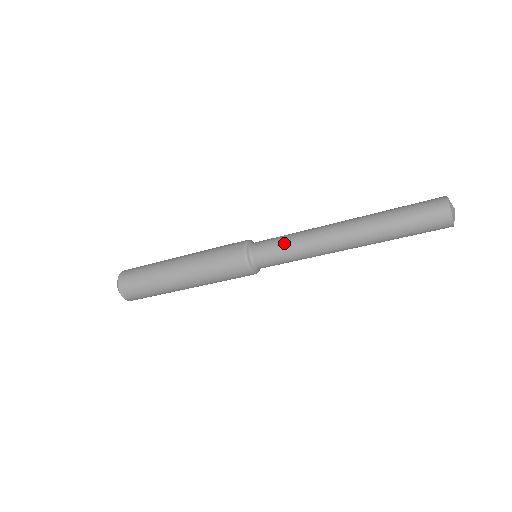
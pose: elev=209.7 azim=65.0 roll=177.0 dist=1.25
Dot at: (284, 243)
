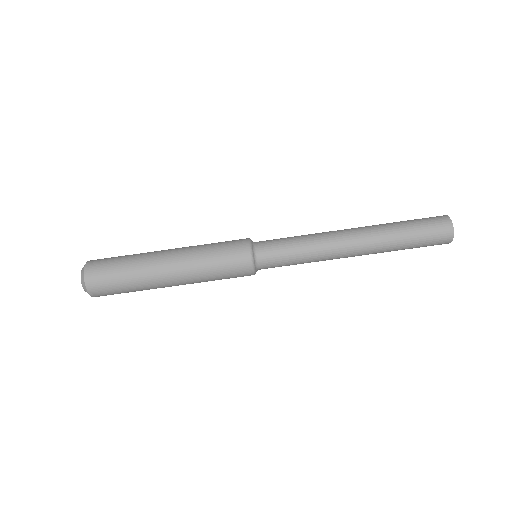
Dot at: (291, 237)
